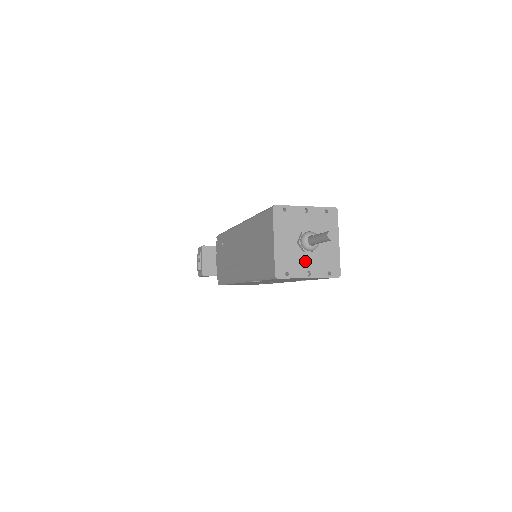
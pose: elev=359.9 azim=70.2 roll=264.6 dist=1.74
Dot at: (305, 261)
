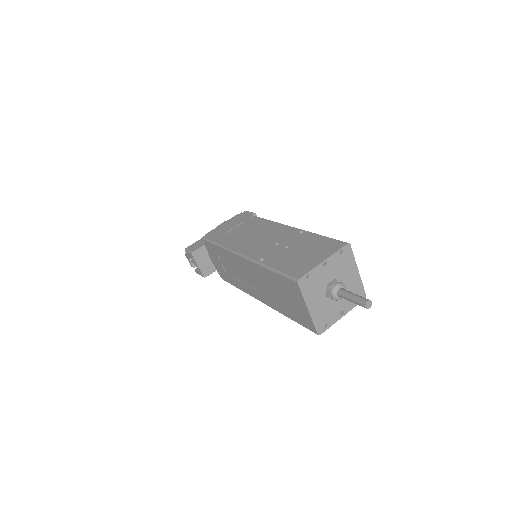
Dot at: (337, 306)
